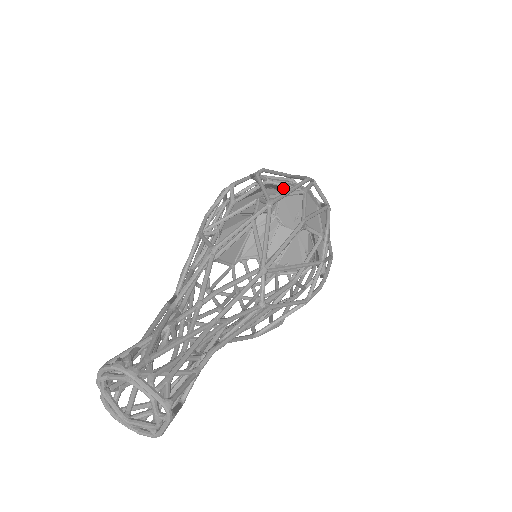
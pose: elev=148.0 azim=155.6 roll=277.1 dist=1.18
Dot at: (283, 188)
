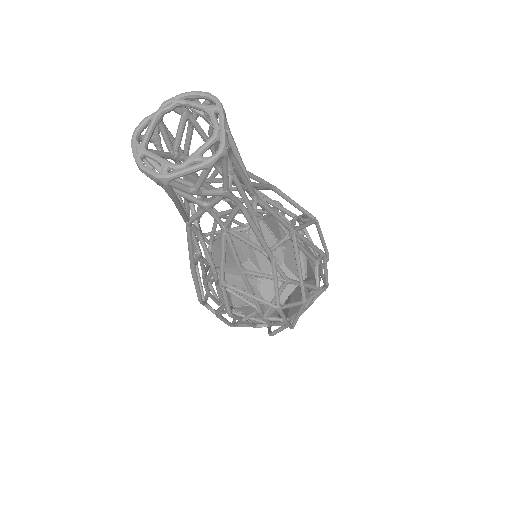
Dot at: occluded
